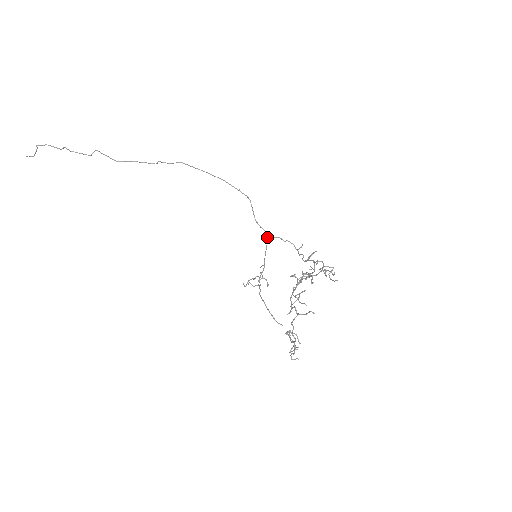
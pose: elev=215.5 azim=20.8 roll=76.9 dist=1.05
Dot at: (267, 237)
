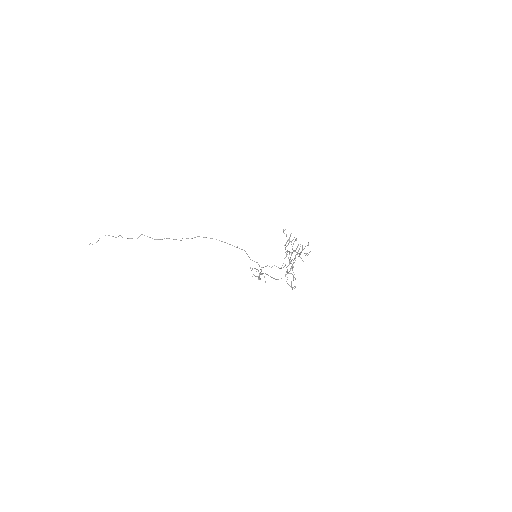
Dot at: occluded
